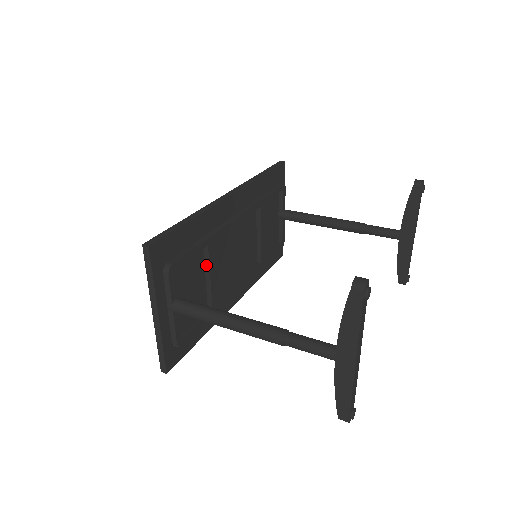
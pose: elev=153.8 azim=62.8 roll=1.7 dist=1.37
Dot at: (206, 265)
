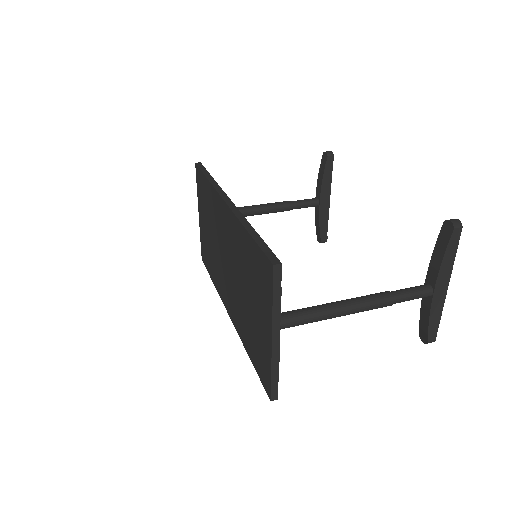
Dot at: occluded
